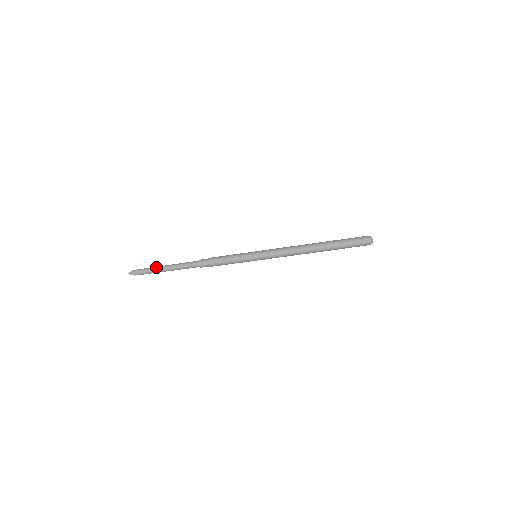
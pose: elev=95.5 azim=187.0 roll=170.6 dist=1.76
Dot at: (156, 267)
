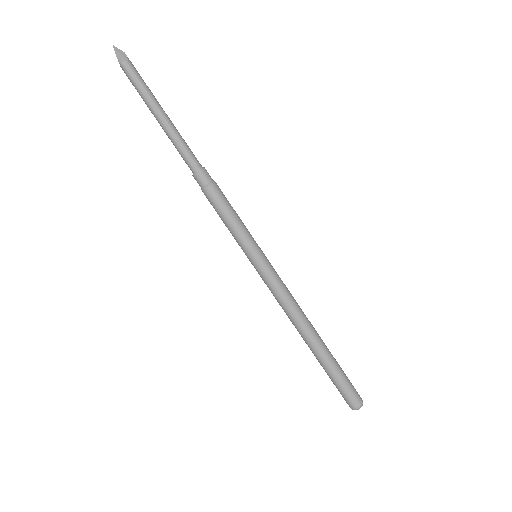
Dot at: occluded
